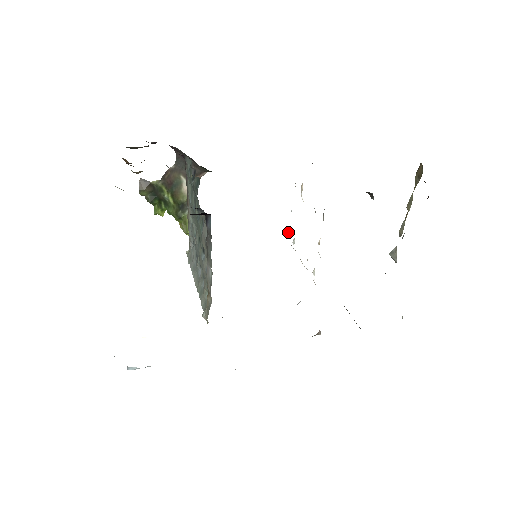
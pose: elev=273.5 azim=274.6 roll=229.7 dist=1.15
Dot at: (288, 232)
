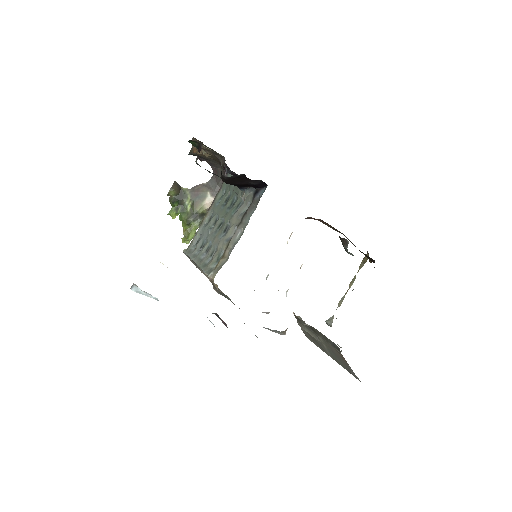
Dot at: occluded
